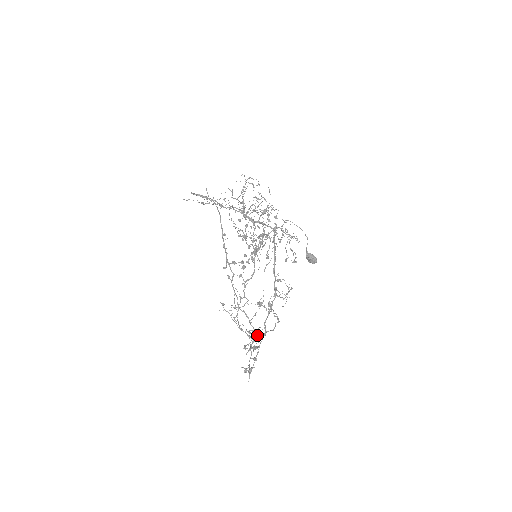
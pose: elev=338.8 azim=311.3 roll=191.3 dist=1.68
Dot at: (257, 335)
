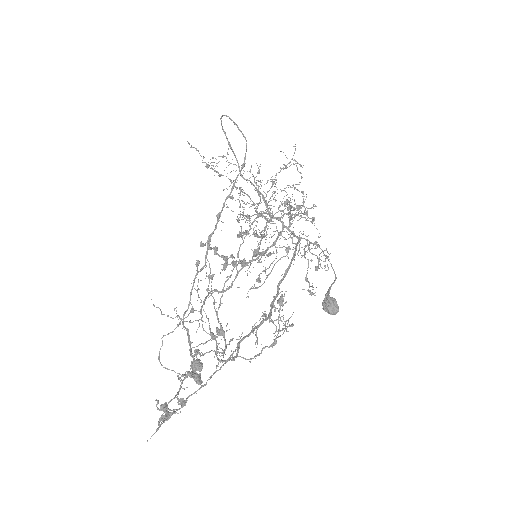
Dot at: (201, 368)
